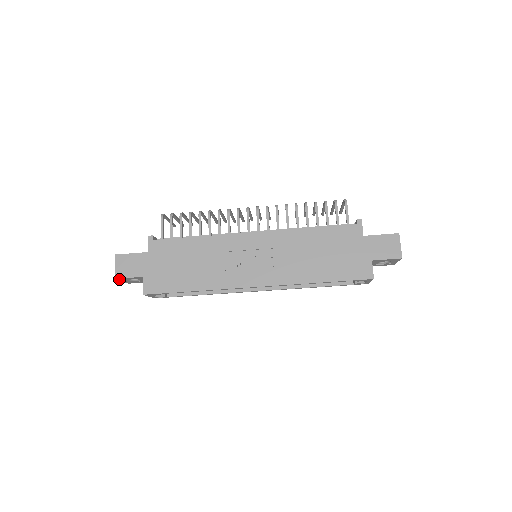
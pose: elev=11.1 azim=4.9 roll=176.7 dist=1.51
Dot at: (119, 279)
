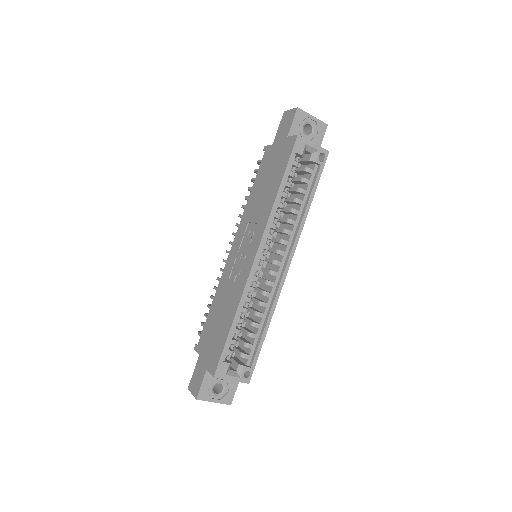
Dot at: (202, 398)
